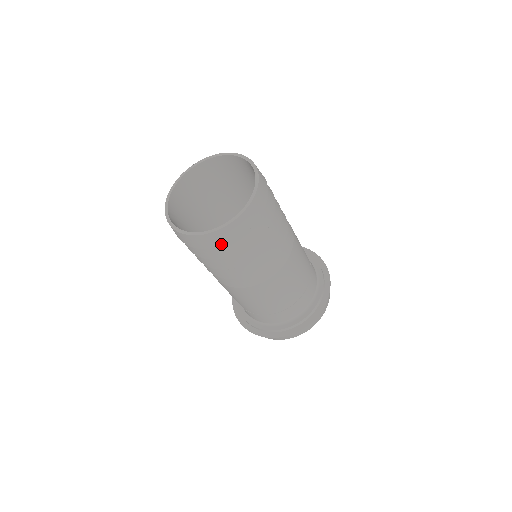
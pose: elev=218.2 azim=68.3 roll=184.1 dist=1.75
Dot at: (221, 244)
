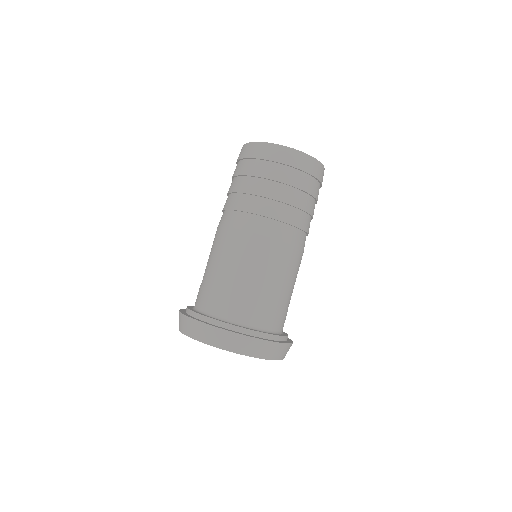
Dot at: (299, 167)
